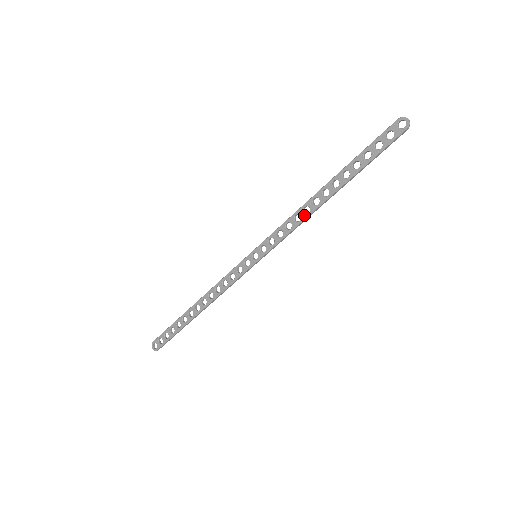
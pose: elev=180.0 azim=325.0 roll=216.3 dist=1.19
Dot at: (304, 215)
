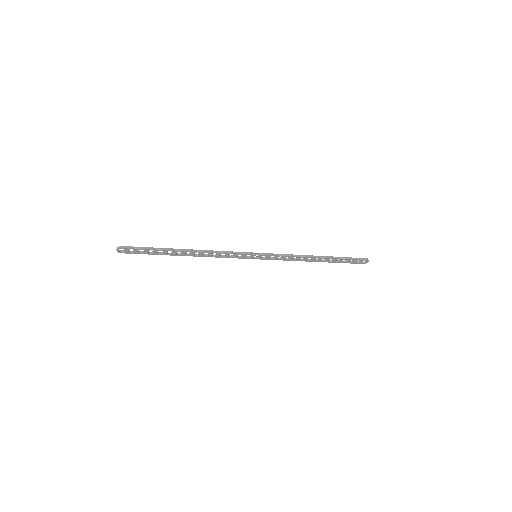
Dot at: (299, 260)
